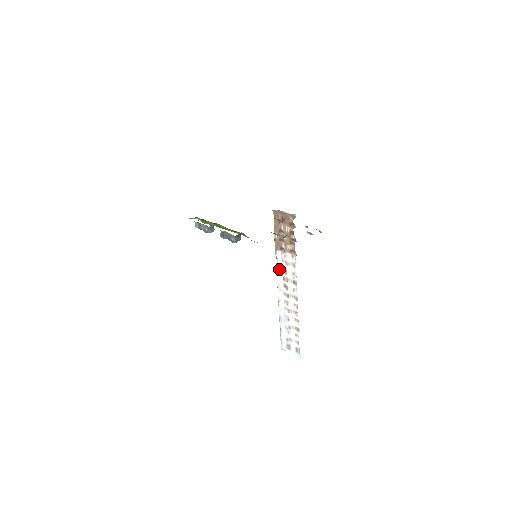
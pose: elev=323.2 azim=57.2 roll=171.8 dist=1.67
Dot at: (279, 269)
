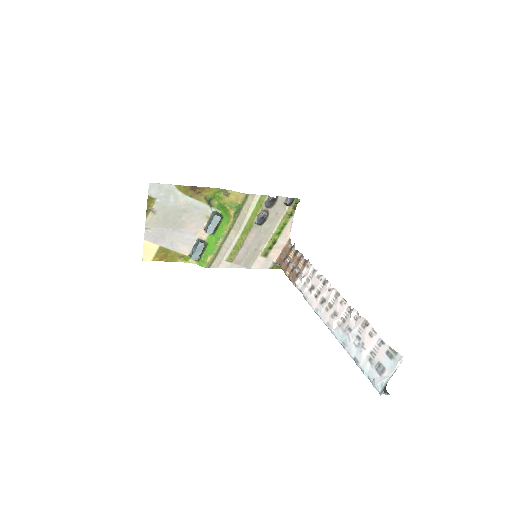
Dot at: (307, 294)
